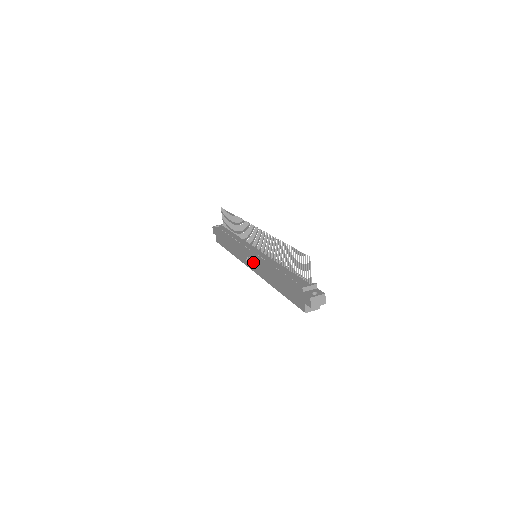
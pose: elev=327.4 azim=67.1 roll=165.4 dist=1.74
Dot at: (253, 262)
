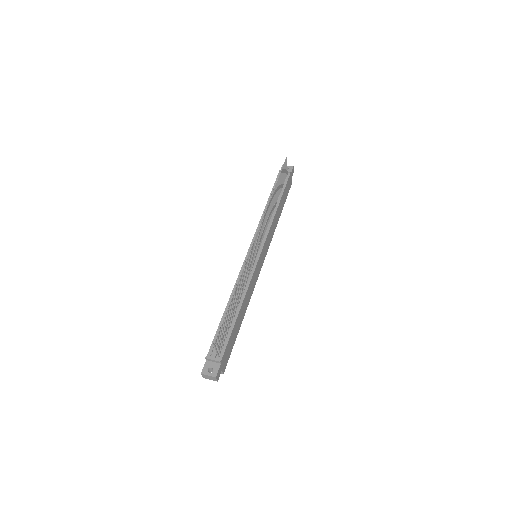
Dot at: occluded
